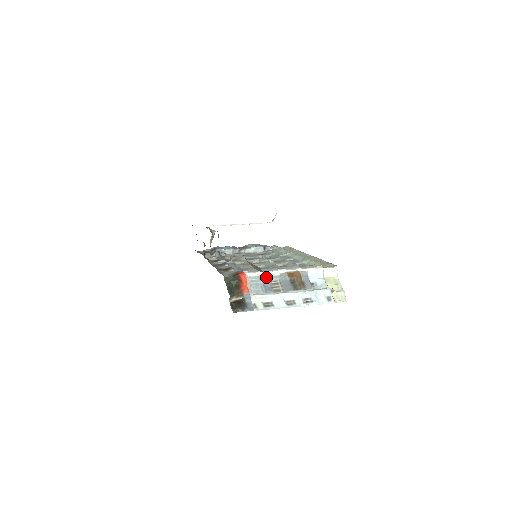
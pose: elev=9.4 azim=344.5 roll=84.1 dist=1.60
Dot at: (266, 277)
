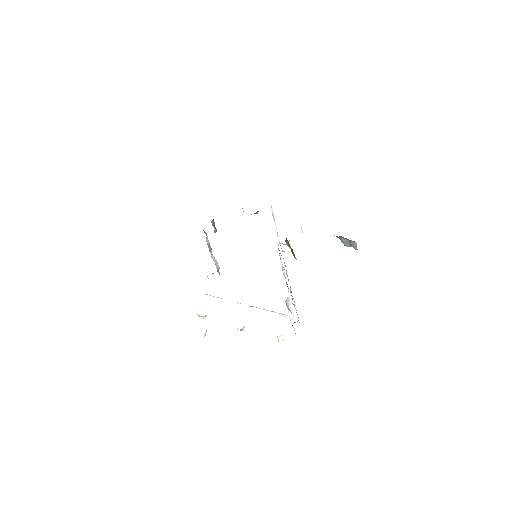
Dot at: occluded
